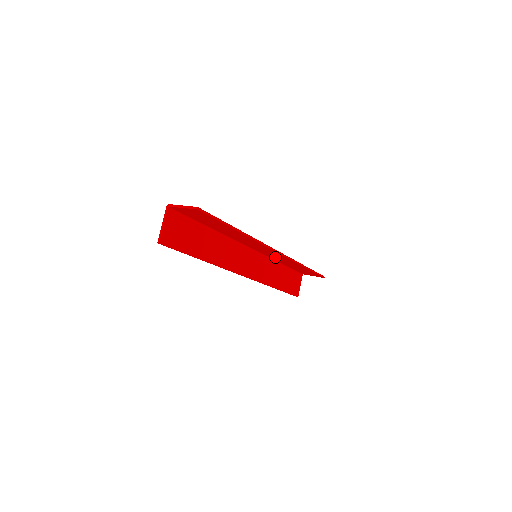
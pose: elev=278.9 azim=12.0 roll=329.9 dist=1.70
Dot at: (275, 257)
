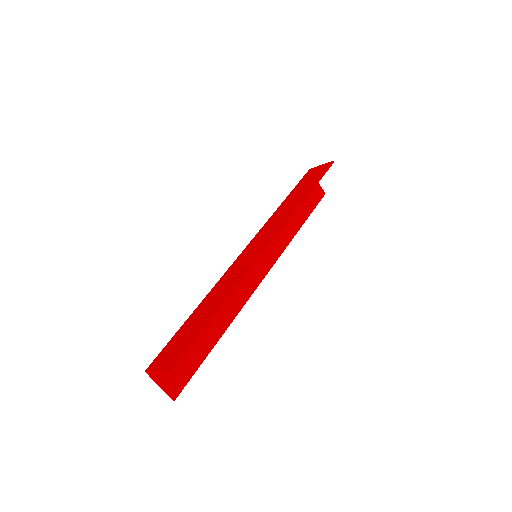
Dot at: (272, 225)
